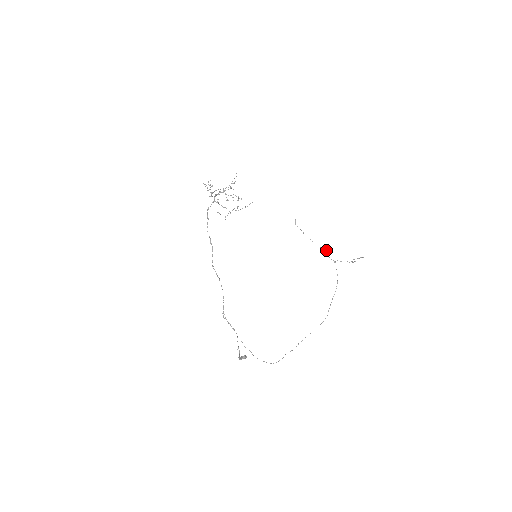
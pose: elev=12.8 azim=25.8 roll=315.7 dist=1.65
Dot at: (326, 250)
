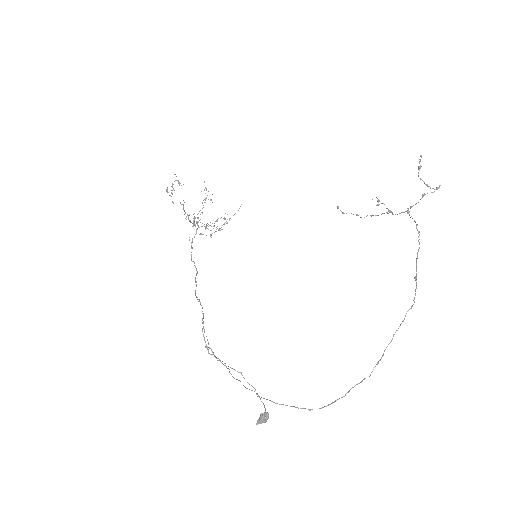
Dot at: occluded
